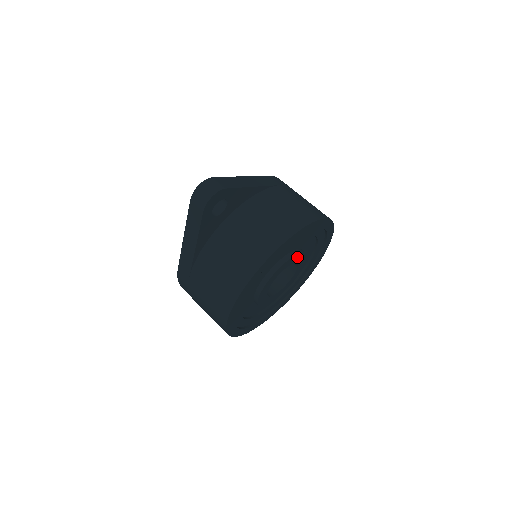
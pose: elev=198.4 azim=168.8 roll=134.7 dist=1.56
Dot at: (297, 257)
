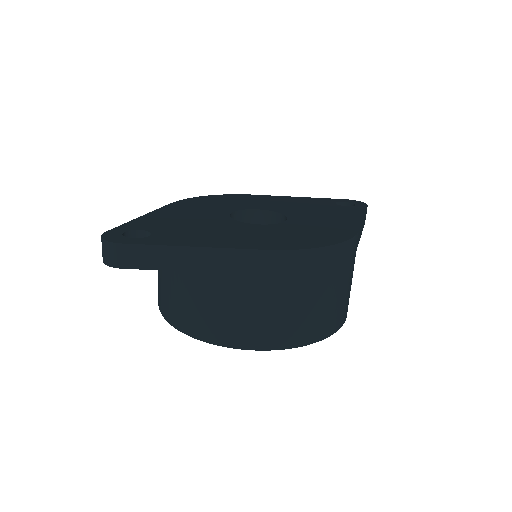
Dot at: occluded
